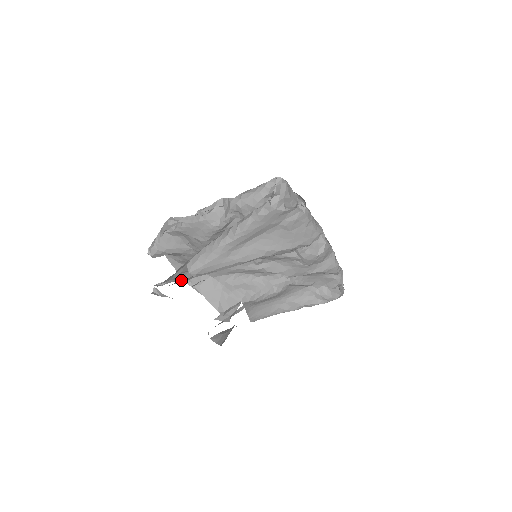
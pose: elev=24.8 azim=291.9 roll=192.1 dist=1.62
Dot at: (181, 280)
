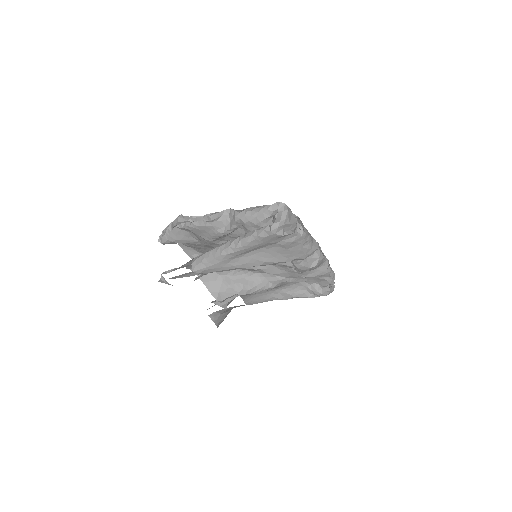
Dot at: (186, 273)
